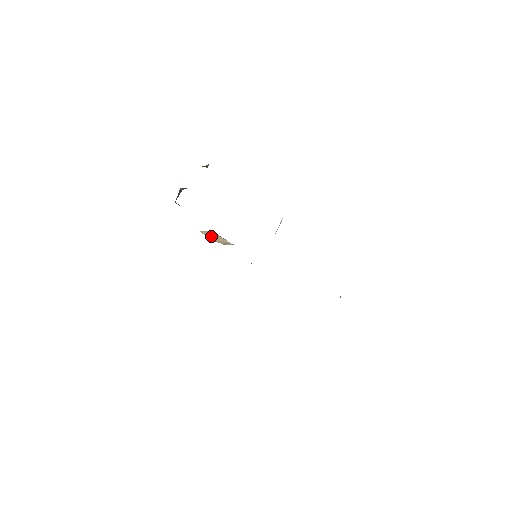
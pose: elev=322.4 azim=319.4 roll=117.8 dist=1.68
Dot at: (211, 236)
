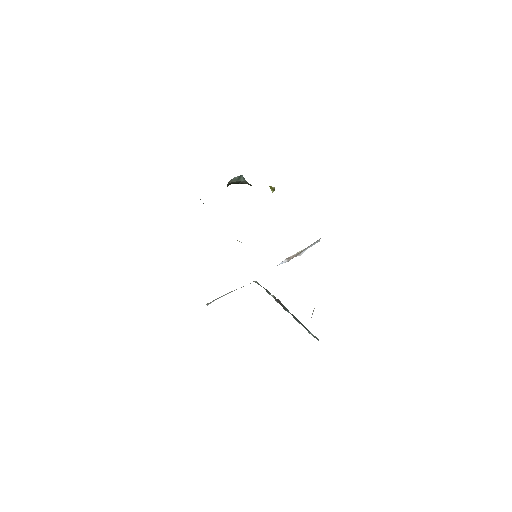
Dot at: occluded
